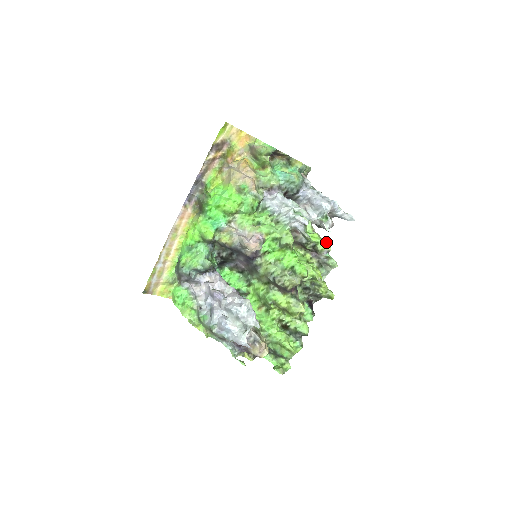
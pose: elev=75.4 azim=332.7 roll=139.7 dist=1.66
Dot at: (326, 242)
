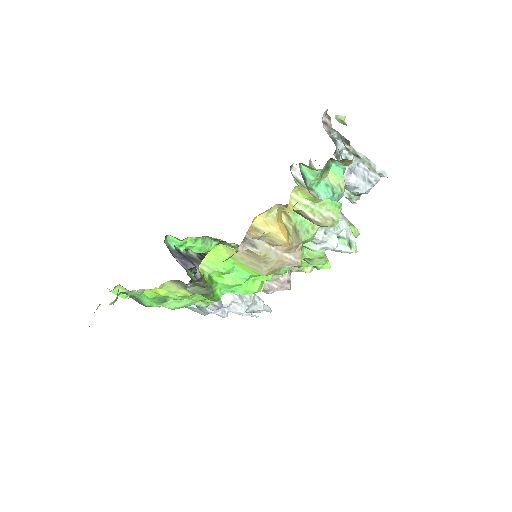
Dot at: (356, 231)
